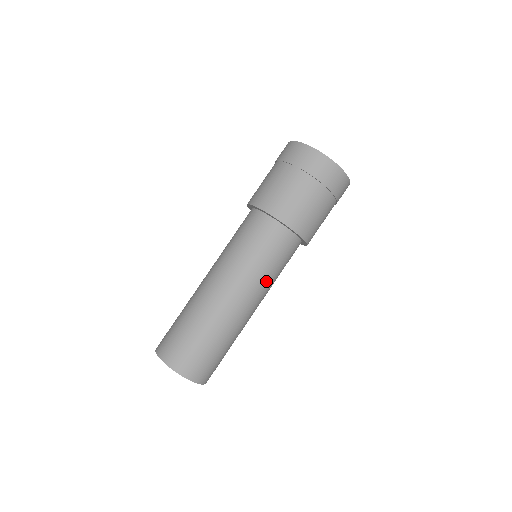
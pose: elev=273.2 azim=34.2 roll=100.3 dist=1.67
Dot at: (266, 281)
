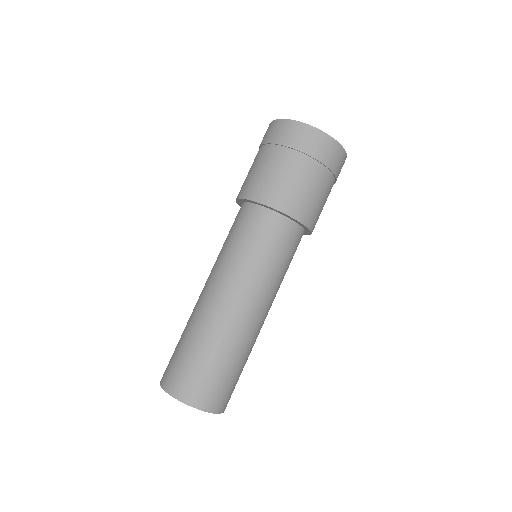
Dot at: (275, 283)
